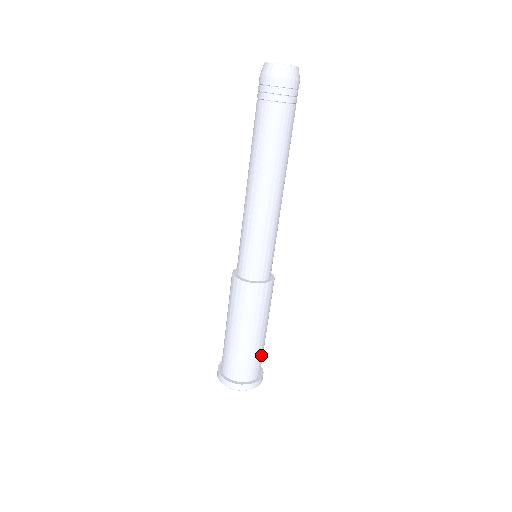
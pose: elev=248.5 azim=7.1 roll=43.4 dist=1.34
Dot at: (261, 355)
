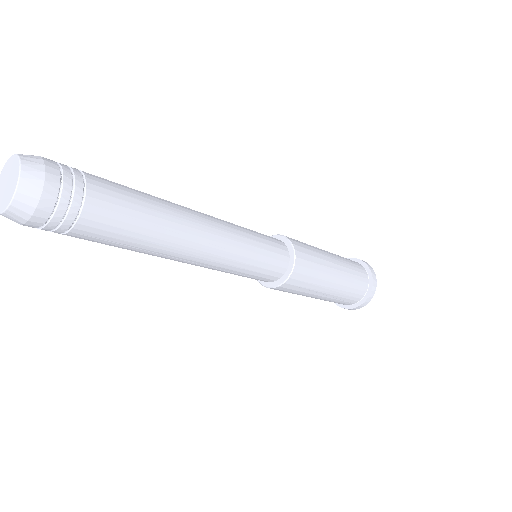
Dot at: (352, 268)
